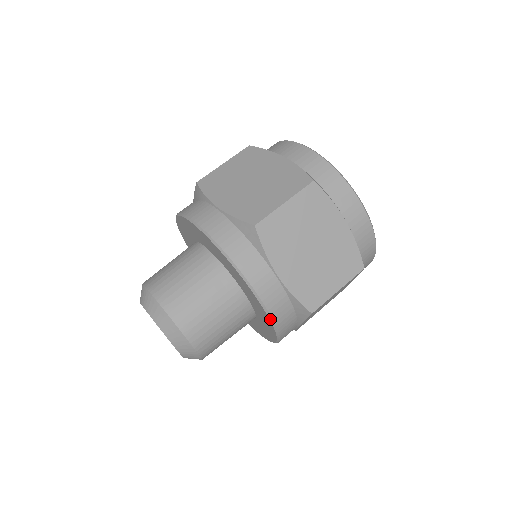
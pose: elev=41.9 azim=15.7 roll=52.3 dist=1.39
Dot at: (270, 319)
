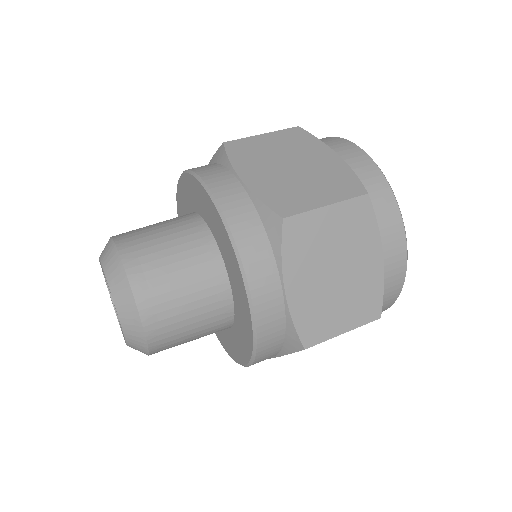
Dot at: (254, 338)
